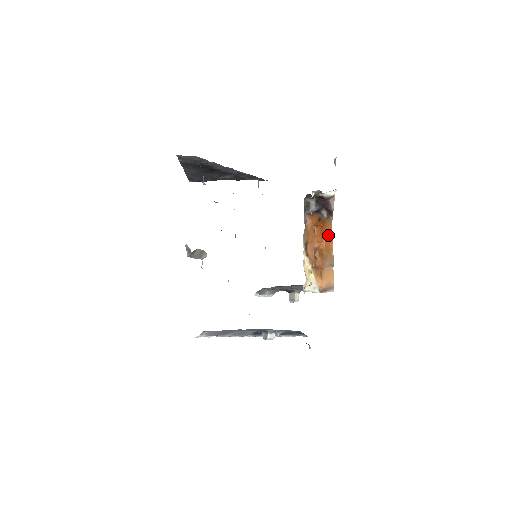
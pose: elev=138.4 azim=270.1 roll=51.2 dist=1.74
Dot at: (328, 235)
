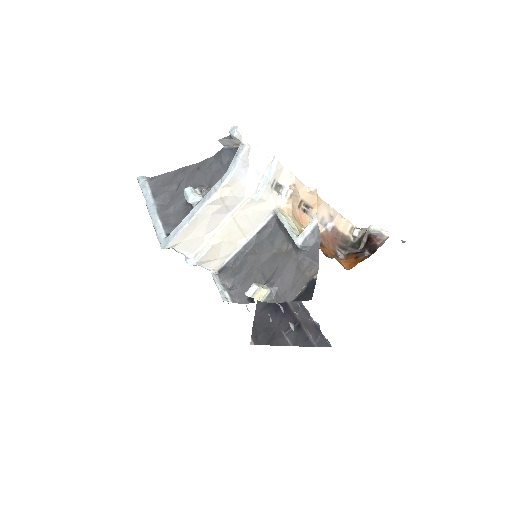
Dot at: occluded
